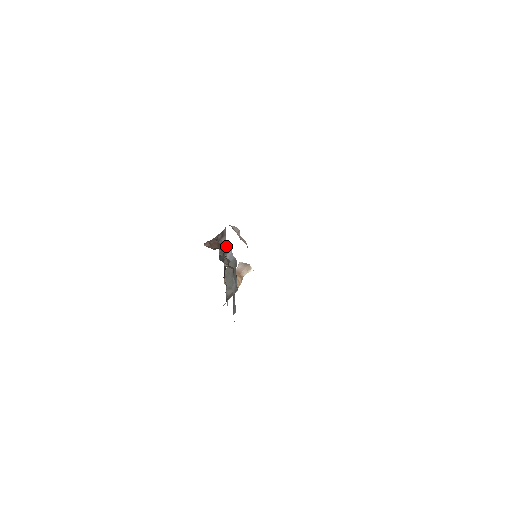
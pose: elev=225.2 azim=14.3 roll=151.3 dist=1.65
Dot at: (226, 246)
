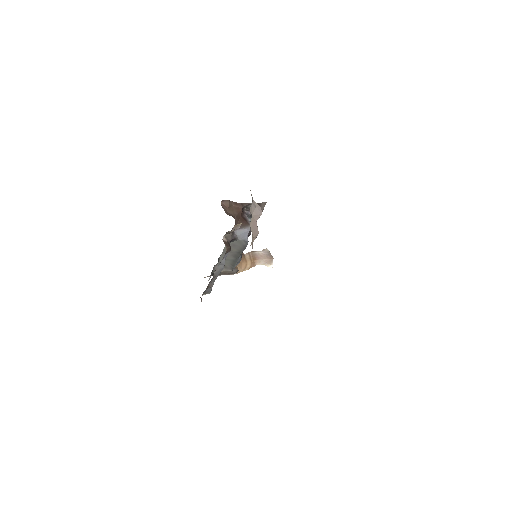
Dot at: (248, 221)
